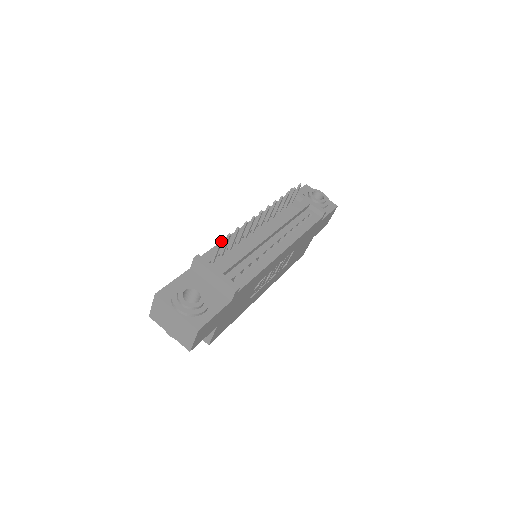
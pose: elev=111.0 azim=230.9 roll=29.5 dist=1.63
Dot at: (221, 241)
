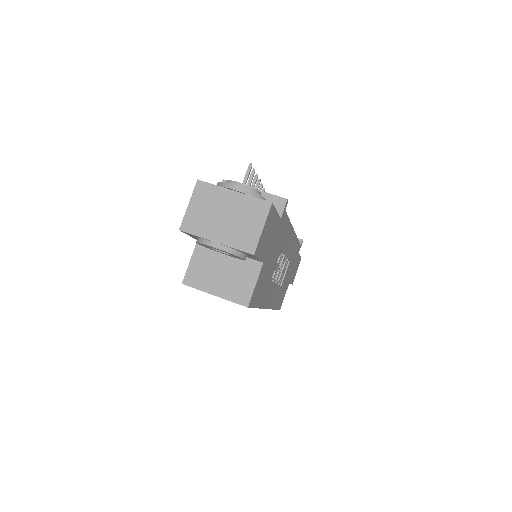
Dot at: occluded
